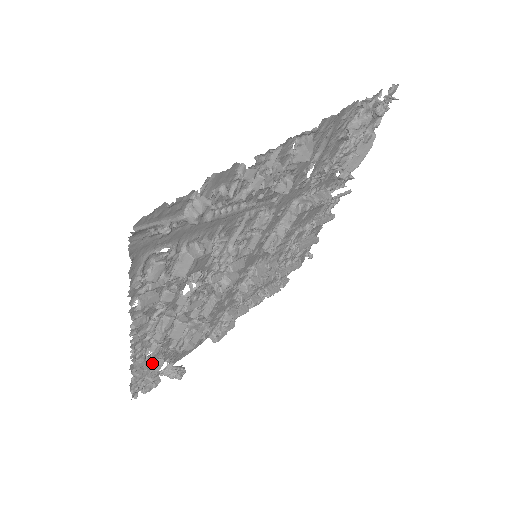
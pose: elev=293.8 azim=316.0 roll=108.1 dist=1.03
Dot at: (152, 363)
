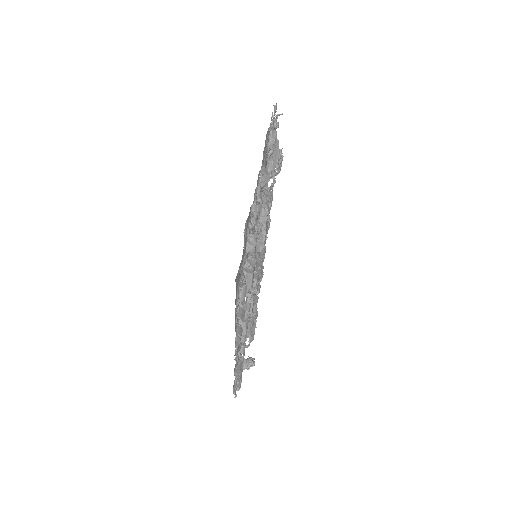
Dot at: (243, 361)
